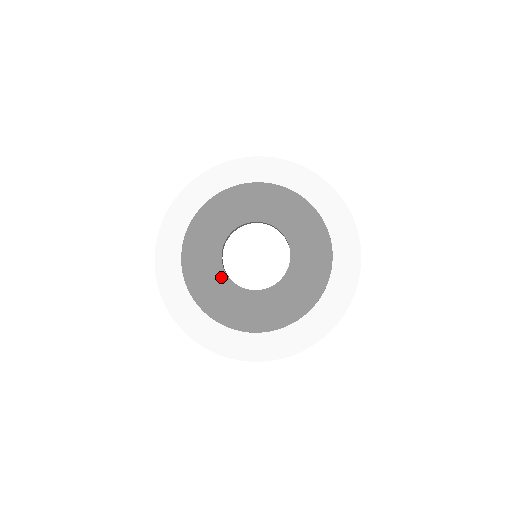
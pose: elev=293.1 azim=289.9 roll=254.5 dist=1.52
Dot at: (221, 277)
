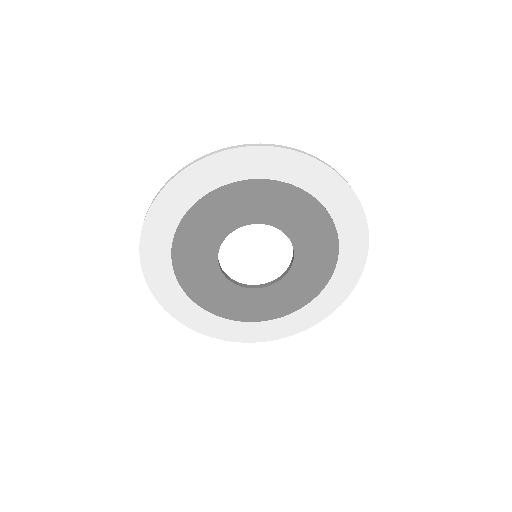
Dot at: (230, 288)
